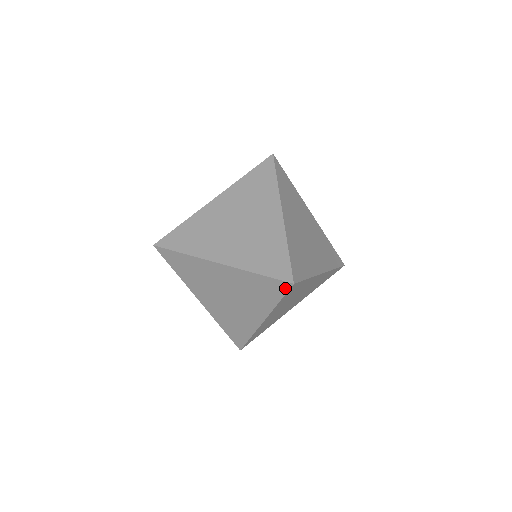
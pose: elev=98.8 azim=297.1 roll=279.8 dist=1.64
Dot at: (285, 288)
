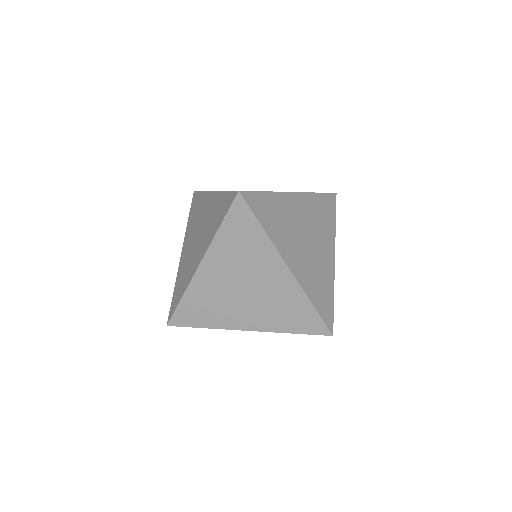
Dot at: (232, 201)
